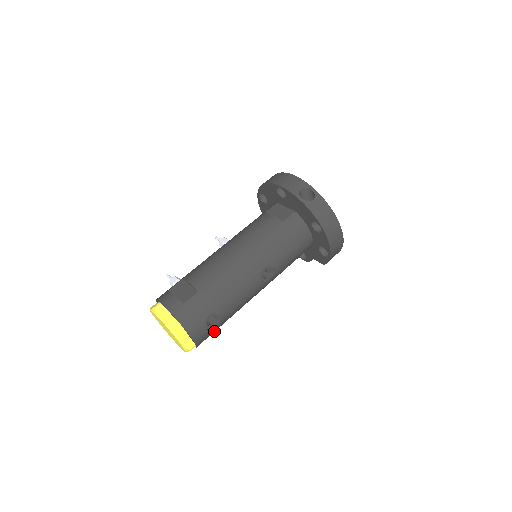
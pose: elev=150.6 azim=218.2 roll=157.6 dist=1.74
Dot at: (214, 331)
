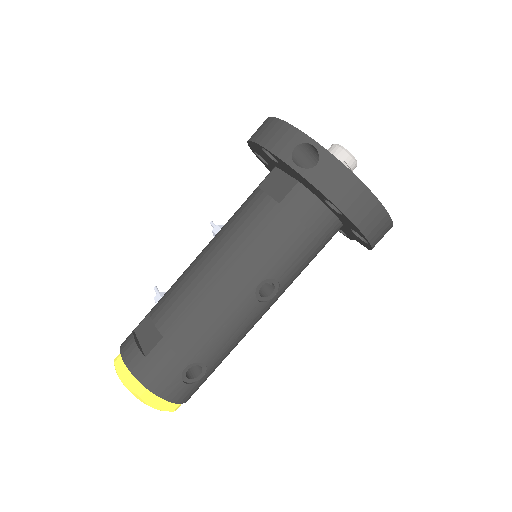
Dot at: (207, 377)
